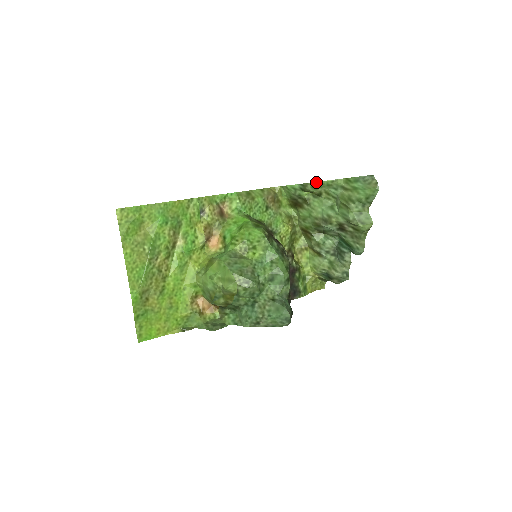
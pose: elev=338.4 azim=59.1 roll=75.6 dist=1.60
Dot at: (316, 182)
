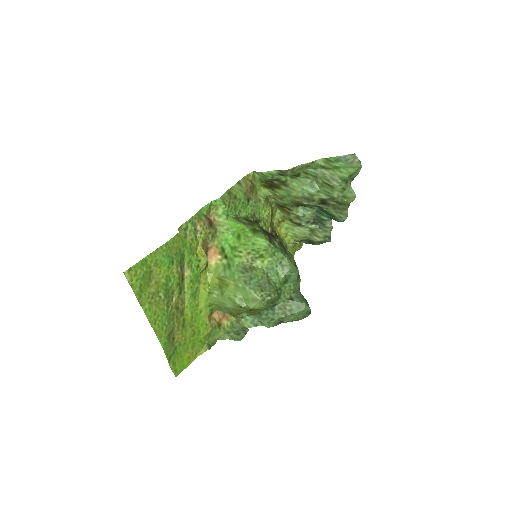
Dot at: (296, 167)
